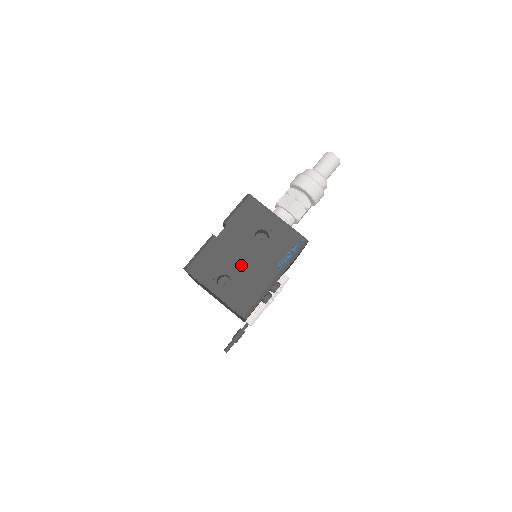
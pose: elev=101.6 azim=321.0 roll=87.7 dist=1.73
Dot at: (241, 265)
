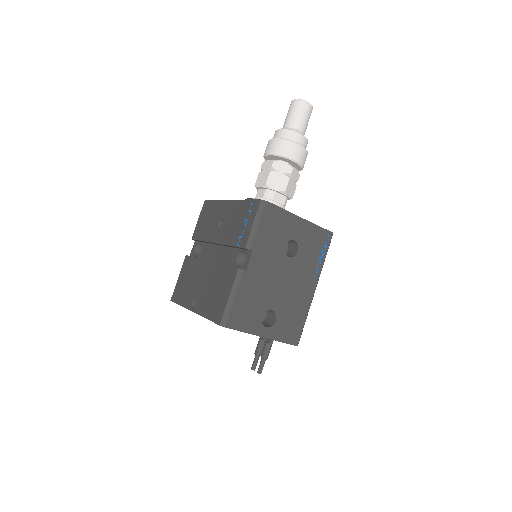
Dot at: (280, 292)
